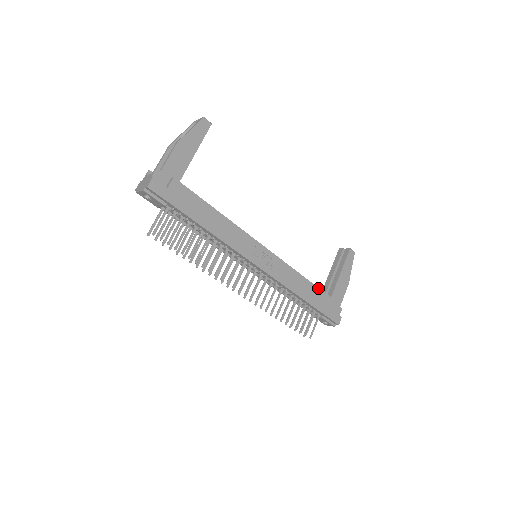
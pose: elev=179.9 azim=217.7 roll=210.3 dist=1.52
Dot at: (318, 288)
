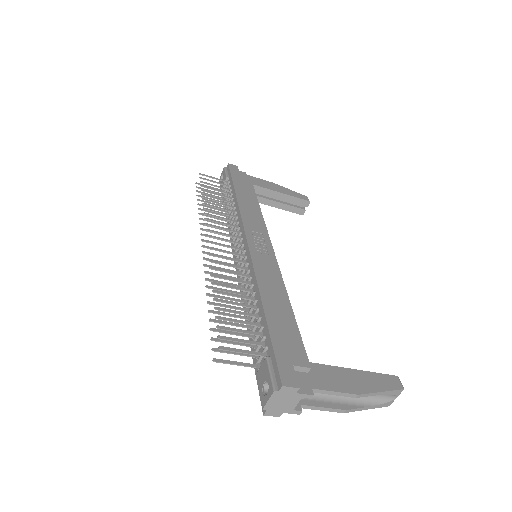
Dot at: (296, 323)
